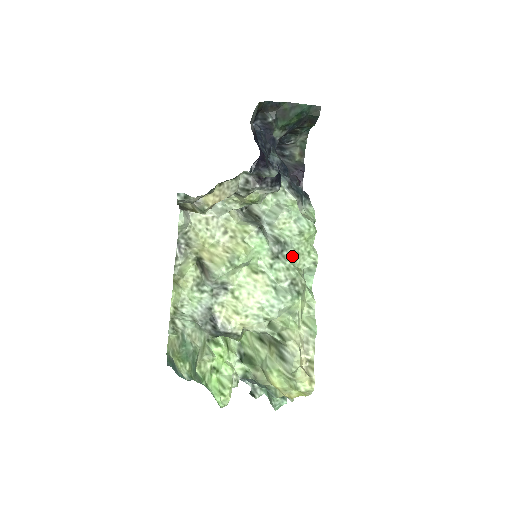
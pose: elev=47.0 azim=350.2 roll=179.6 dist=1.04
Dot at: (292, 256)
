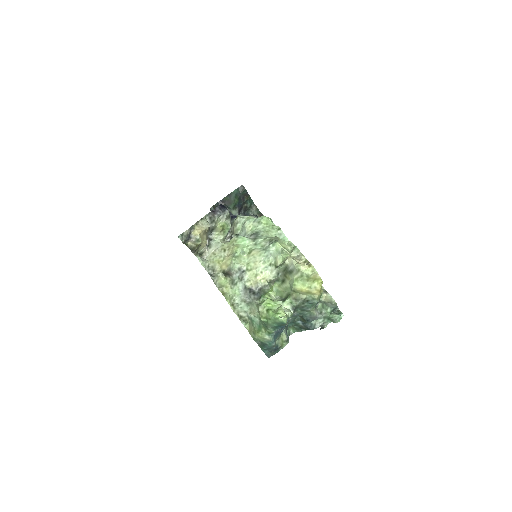
Dot at: (264, 234)
